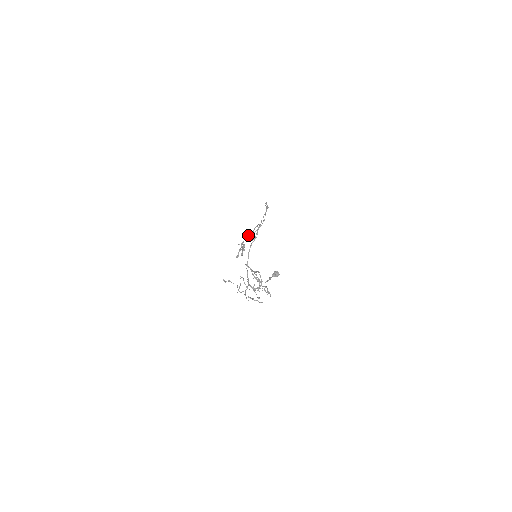
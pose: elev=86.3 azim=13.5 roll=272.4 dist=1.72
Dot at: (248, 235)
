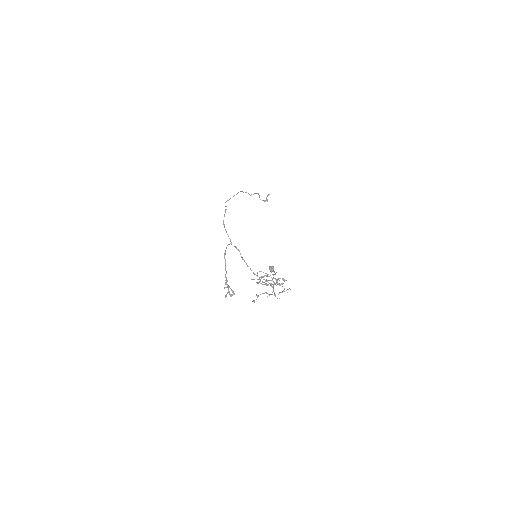
Dot at: (225, 269)
